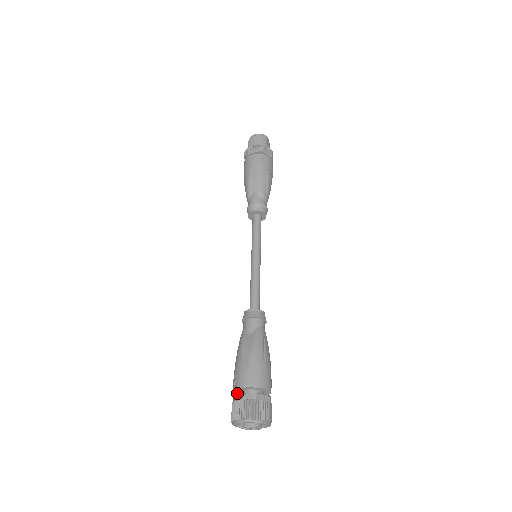
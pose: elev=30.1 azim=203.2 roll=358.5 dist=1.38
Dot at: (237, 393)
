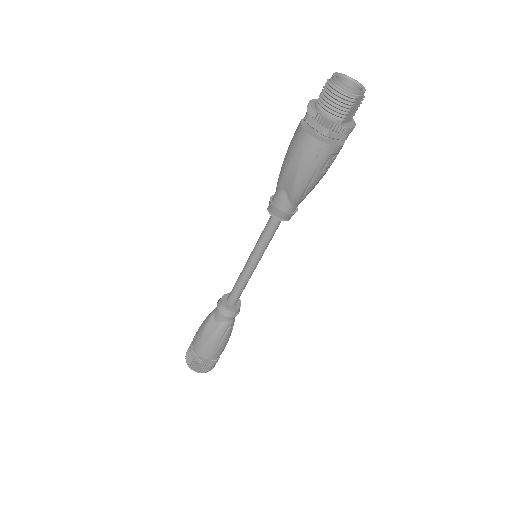
Dot at: occluded
